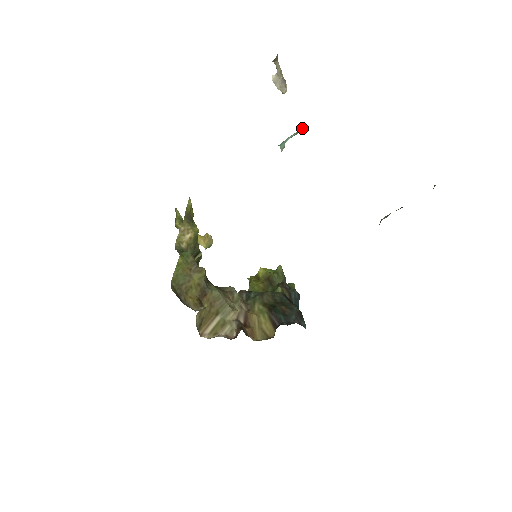
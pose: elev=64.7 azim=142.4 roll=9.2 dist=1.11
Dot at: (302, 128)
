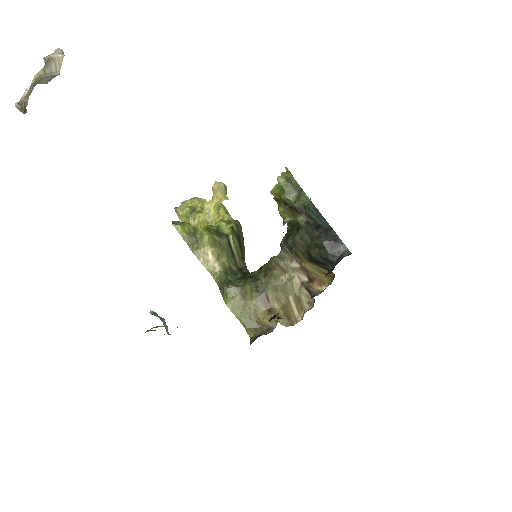
Dot at: occluded
